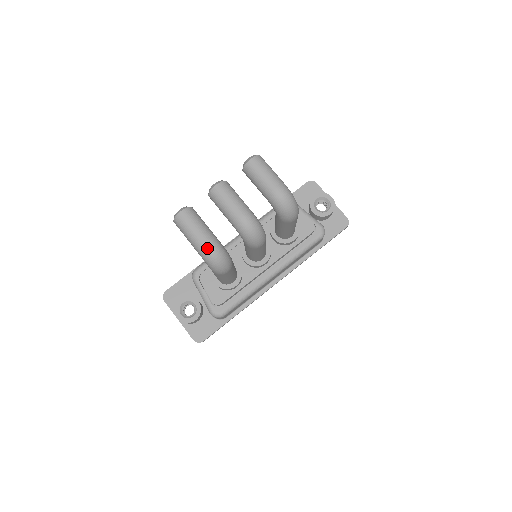
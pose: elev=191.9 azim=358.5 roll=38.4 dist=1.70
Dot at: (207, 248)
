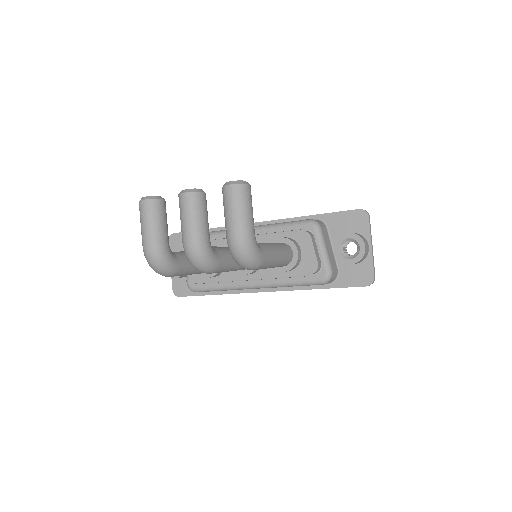
Dot at: (146, 251)
